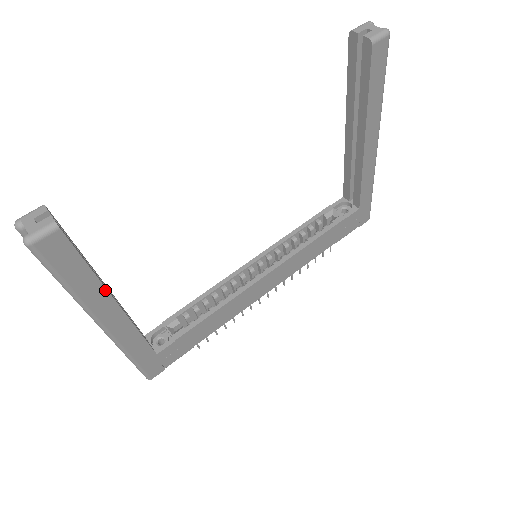
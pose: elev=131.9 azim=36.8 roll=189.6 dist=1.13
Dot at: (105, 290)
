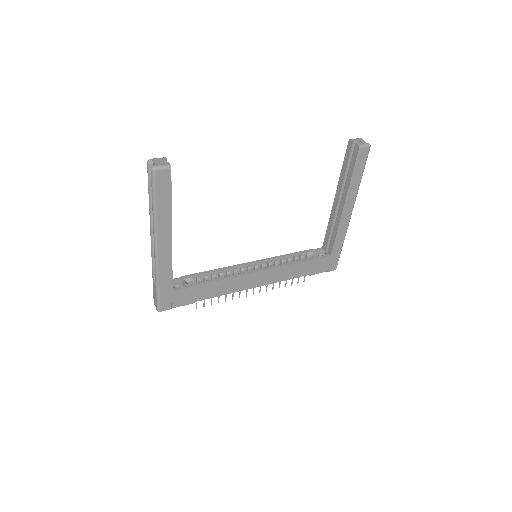
Dot at: (171, 221)
